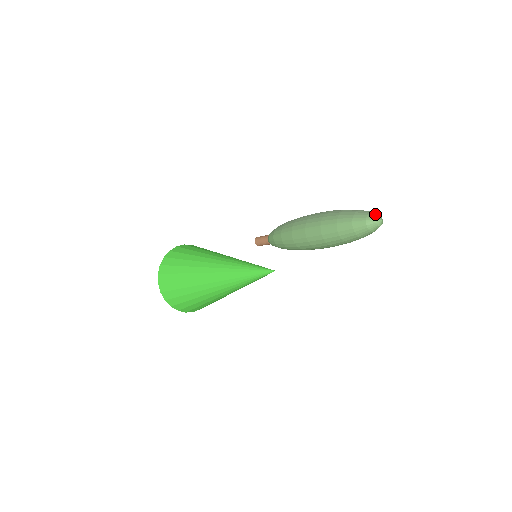
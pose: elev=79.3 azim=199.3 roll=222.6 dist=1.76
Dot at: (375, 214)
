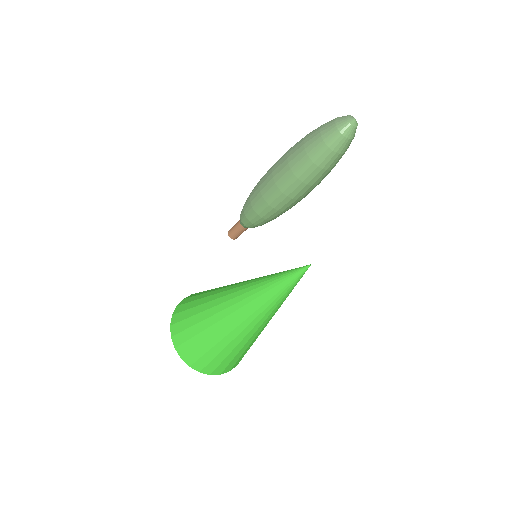
Dot at: (343, 118)
